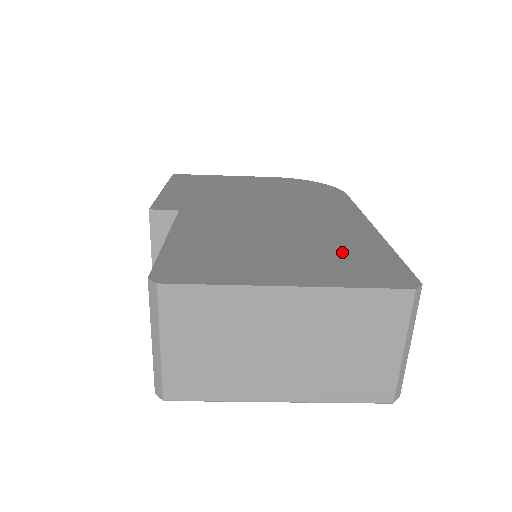
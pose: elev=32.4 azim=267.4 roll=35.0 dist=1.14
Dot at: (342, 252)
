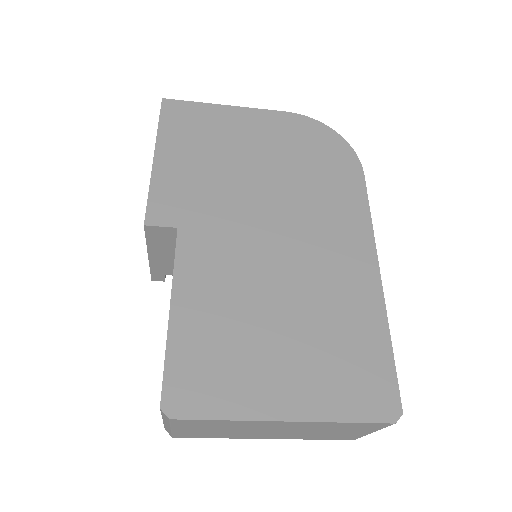
Dot at: (341, 343)
